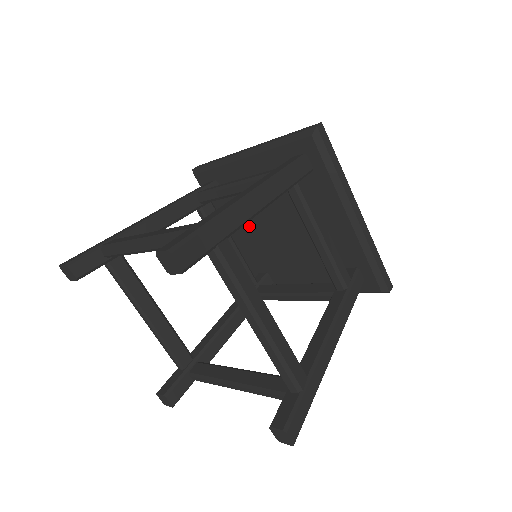
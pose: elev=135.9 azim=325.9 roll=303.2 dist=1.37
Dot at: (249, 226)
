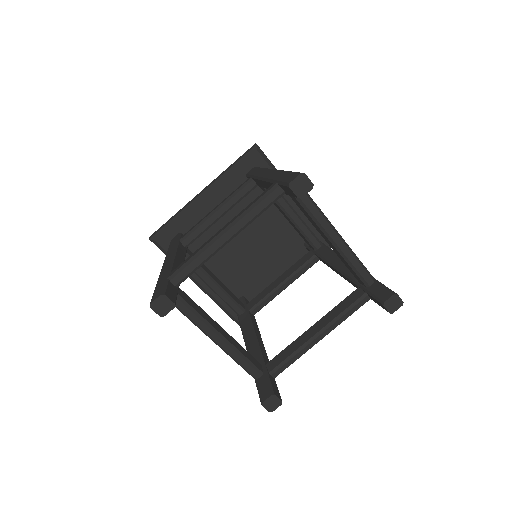
Dot at: (218, 259)
